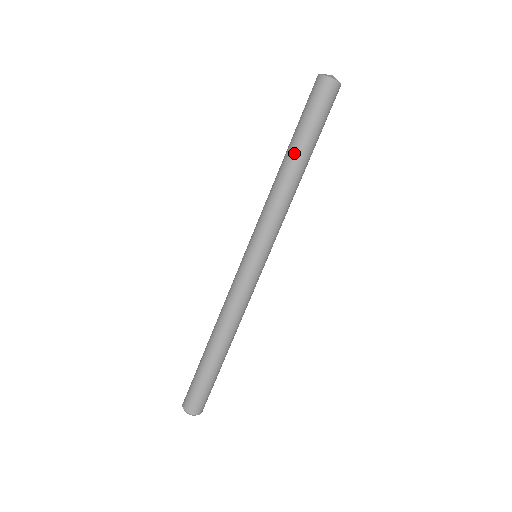
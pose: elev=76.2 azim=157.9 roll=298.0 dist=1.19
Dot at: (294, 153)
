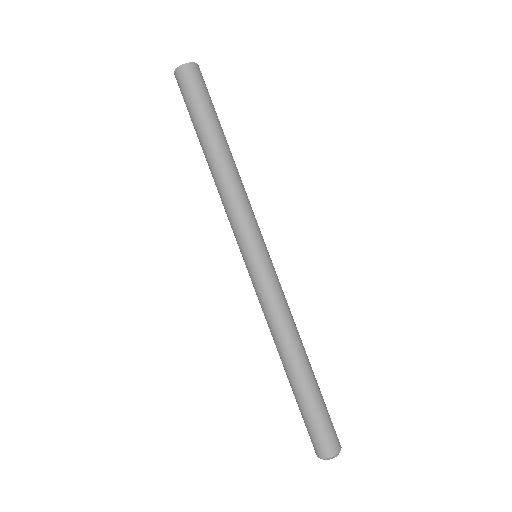
Dot at: (204, 146)
